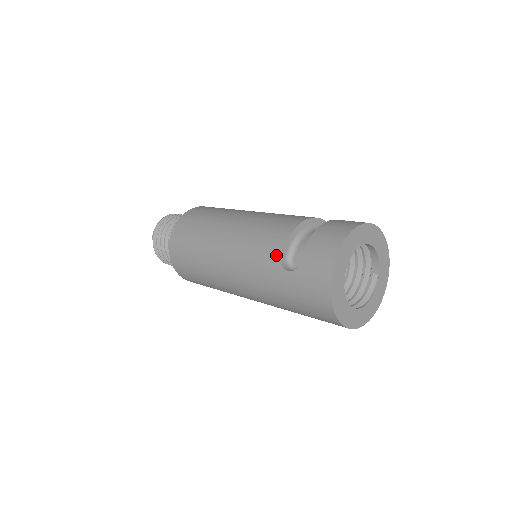
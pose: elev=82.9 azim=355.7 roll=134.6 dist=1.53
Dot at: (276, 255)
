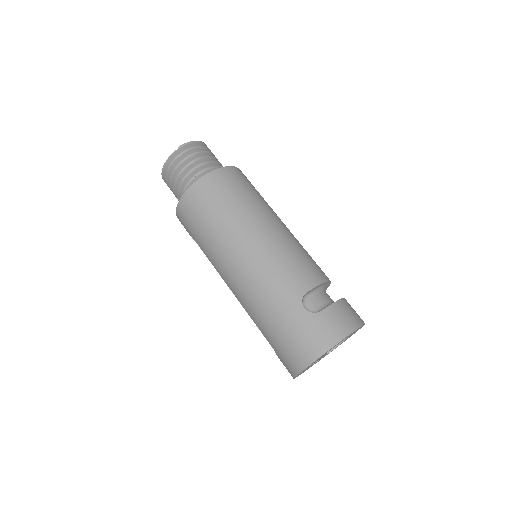
Dot at: (304, 288)
